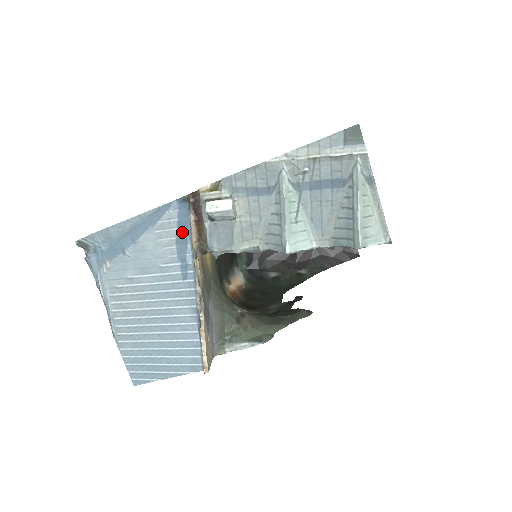
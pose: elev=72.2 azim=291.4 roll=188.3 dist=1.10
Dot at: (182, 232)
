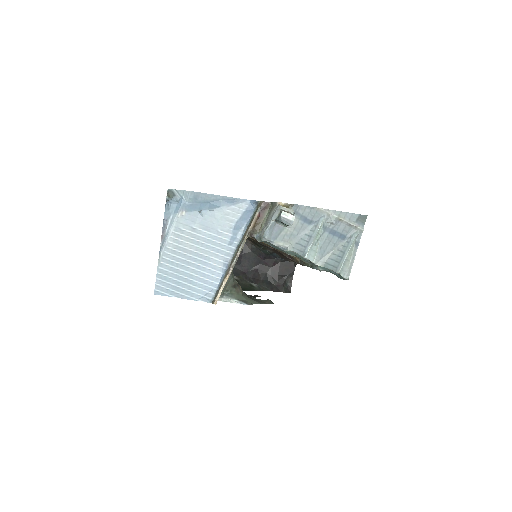
Dot at: (243, 219)
